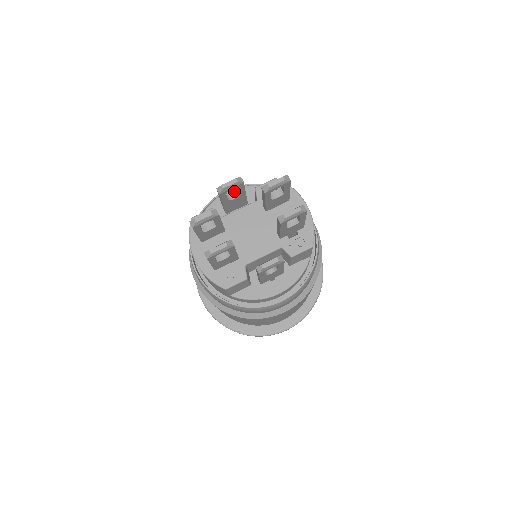
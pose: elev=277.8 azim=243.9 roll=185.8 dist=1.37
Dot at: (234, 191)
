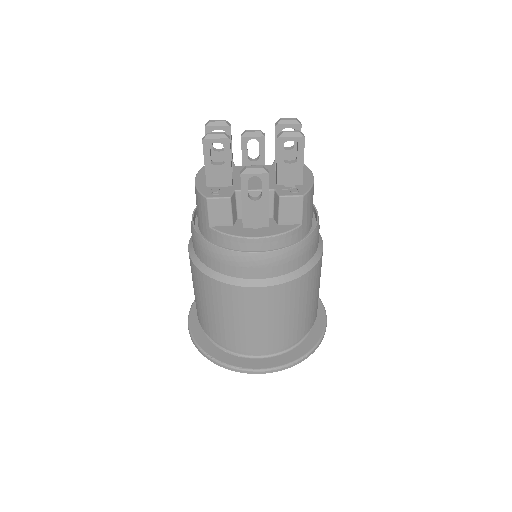
Dot at: occluded
